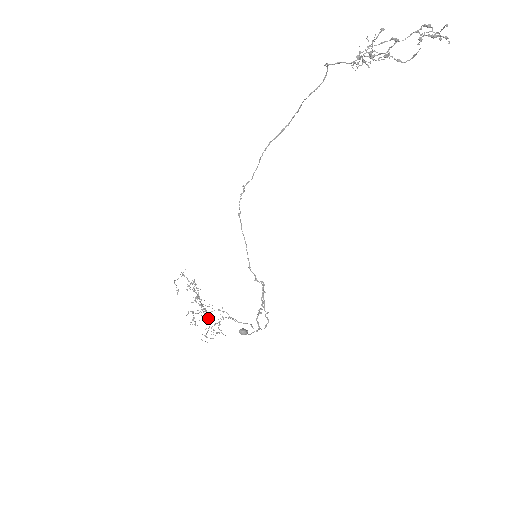
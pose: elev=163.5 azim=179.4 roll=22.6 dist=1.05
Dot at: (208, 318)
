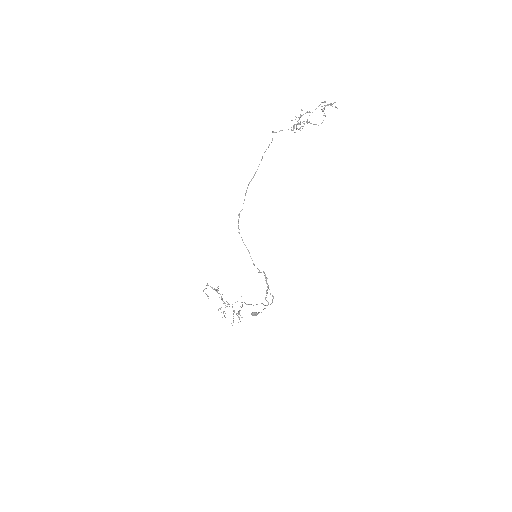
Dot at: occluded
